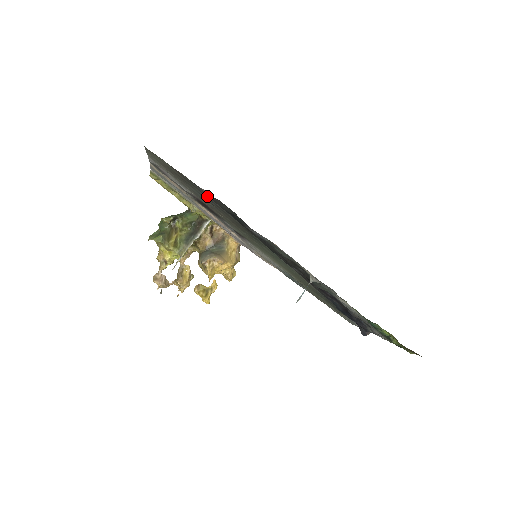
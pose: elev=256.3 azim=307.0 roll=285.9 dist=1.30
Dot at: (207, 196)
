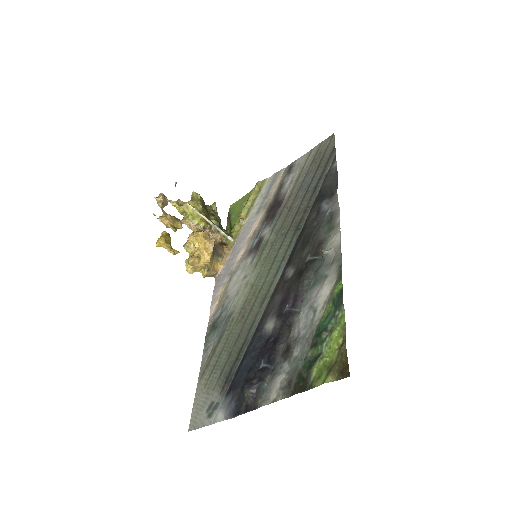
Dot at: (324, 175)
